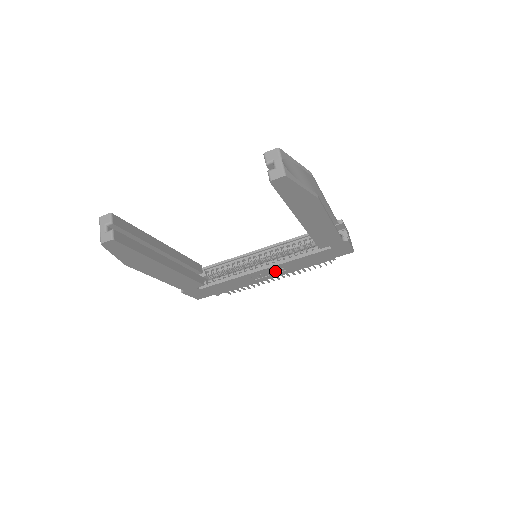
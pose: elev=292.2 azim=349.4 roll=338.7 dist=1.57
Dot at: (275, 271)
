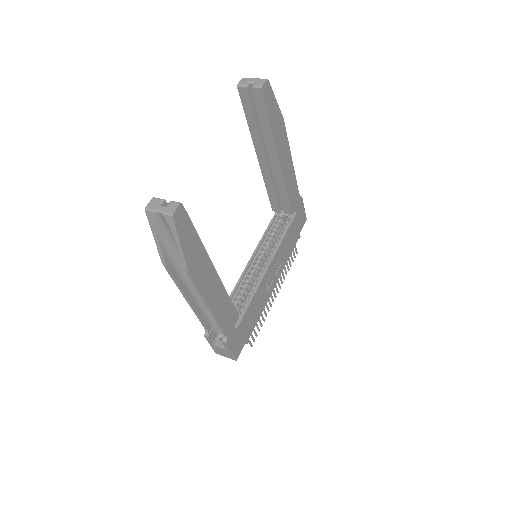
Dot at: (275, 270)
